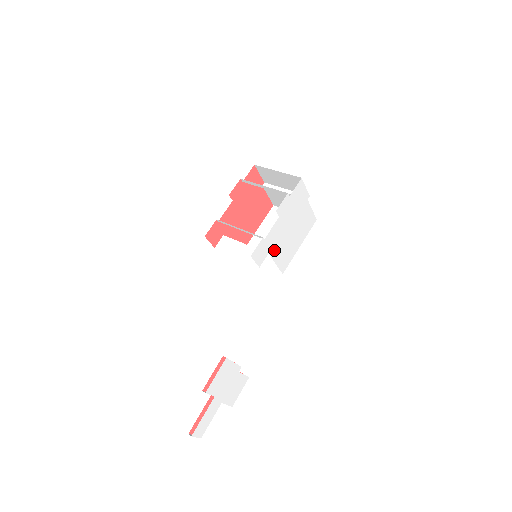
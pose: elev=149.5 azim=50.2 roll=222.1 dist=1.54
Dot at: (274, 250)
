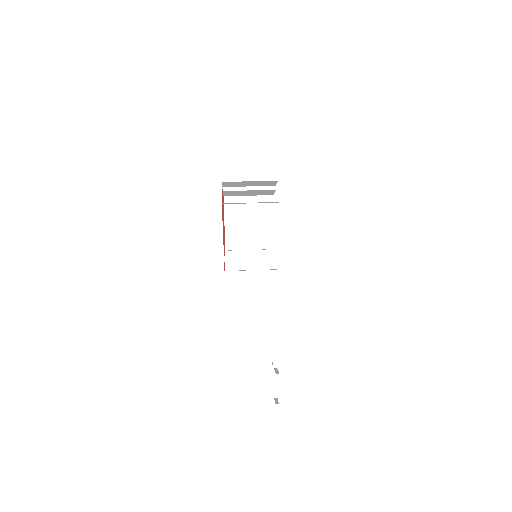
Dot at: occluded
